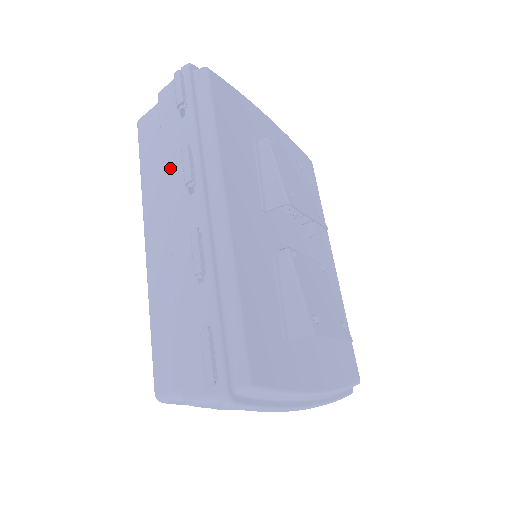
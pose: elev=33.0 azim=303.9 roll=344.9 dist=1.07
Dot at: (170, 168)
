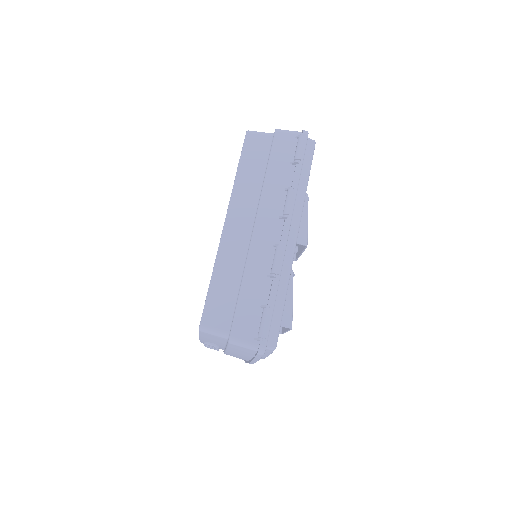
Dot at: (269, 190)
